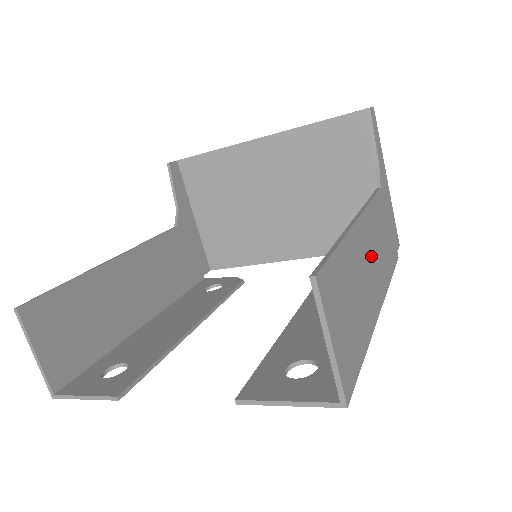
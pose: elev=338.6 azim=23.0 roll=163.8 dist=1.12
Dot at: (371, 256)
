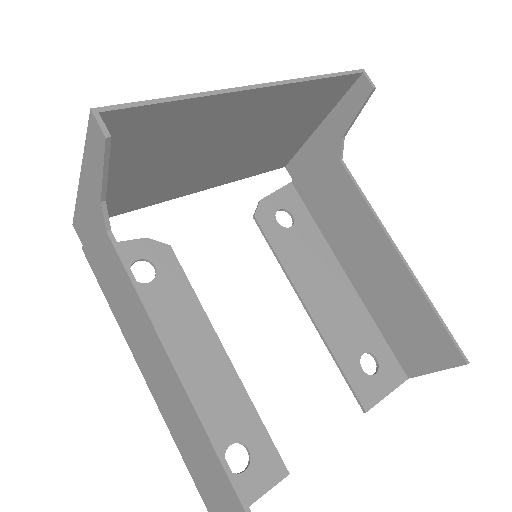
Dot at: (369, 255)
